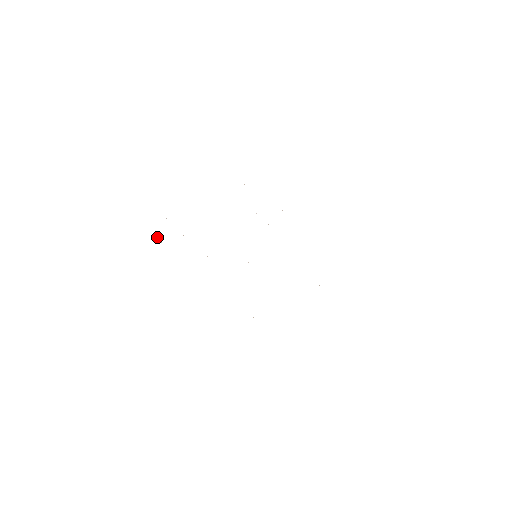
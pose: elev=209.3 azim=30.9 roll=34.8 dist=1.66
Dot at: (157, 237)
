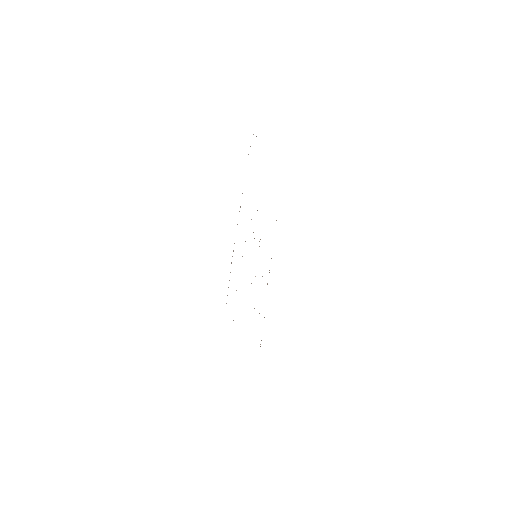
Dot at: occluded
